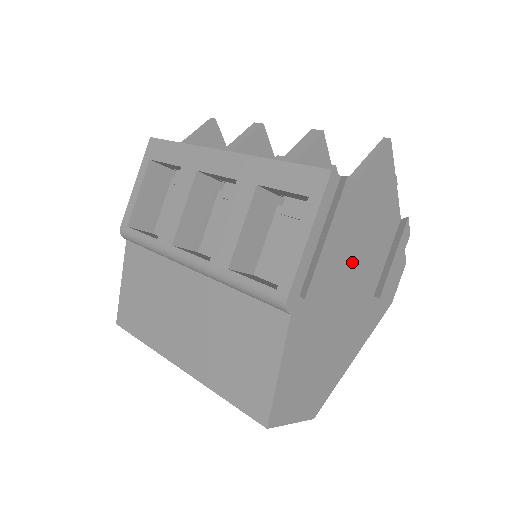
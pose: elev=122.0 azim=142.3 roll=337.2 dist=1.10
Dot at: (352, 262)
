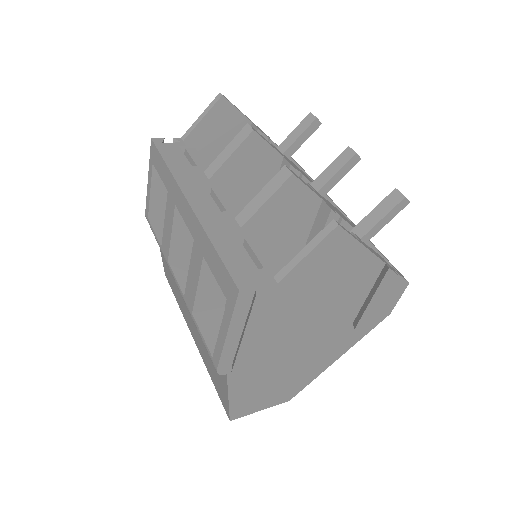
Dot at: (304, 320)
